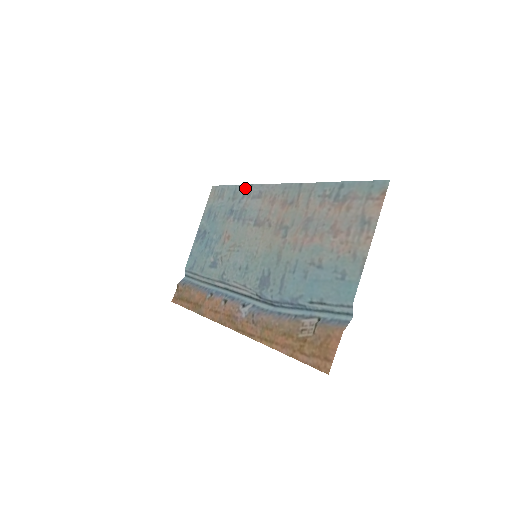
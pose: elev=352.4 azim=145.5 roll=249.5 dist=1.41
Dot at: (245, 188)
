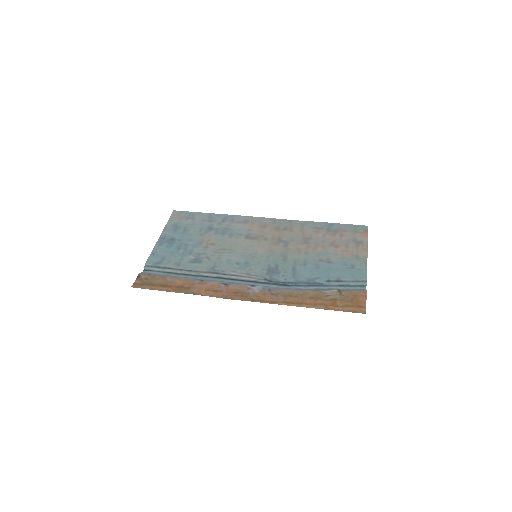
Dot at: (225, 216)
